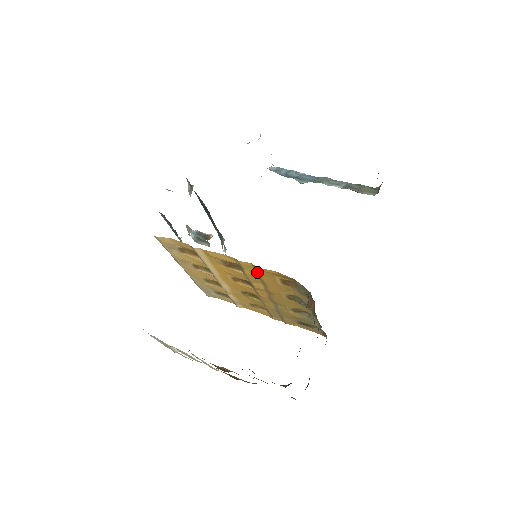
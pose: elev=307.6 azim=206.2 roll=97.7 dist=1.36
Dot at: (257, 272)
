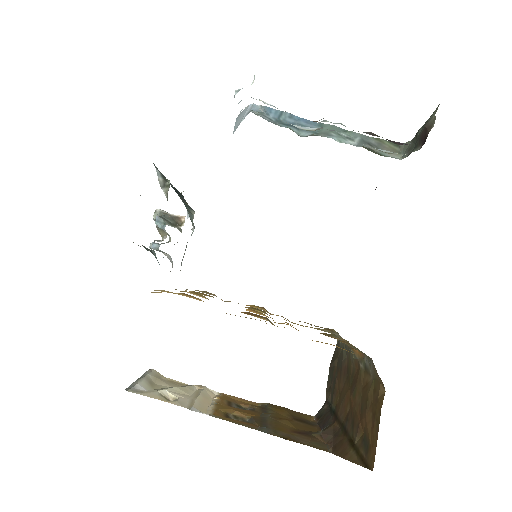
Dot at: occluded
